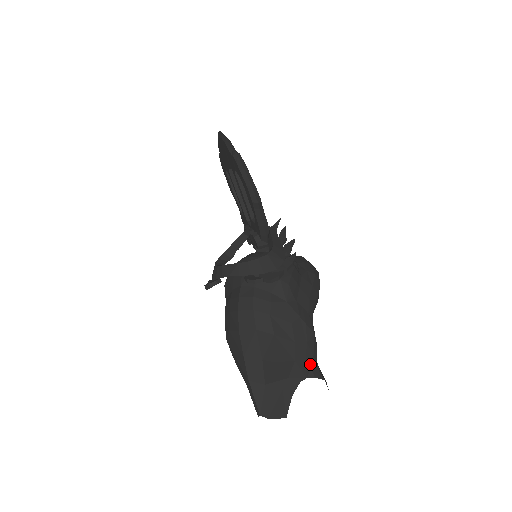
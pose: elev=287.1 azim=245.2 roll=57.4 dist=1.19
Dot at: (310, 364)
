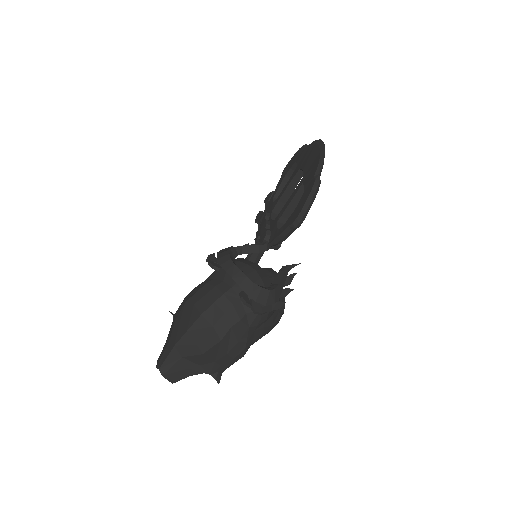
Dot at: (221, 369)
